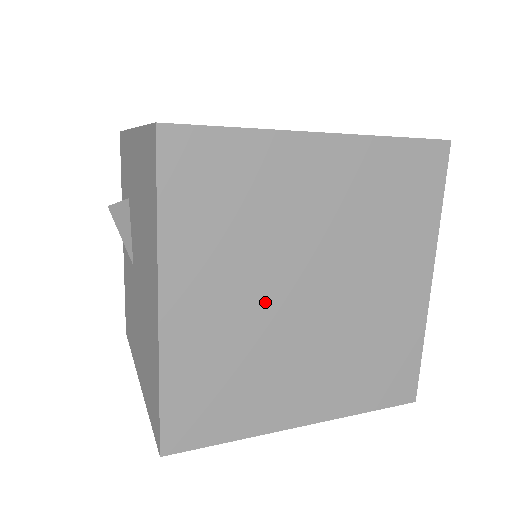
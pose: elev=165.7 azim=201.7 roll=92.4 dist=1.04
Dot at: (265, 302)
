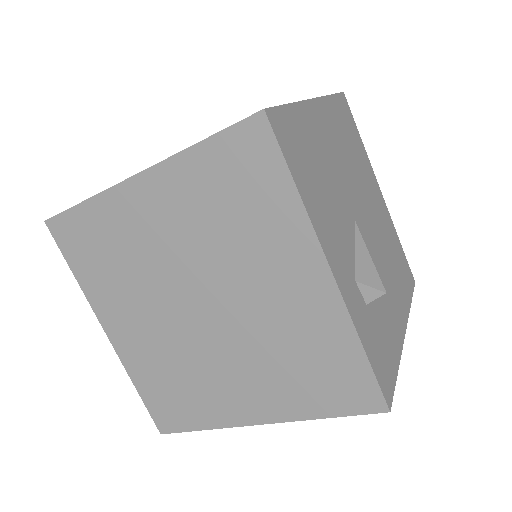
Dot at: (169, 322)
